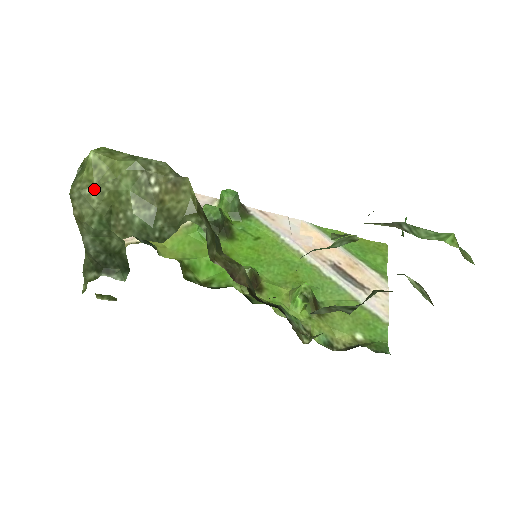
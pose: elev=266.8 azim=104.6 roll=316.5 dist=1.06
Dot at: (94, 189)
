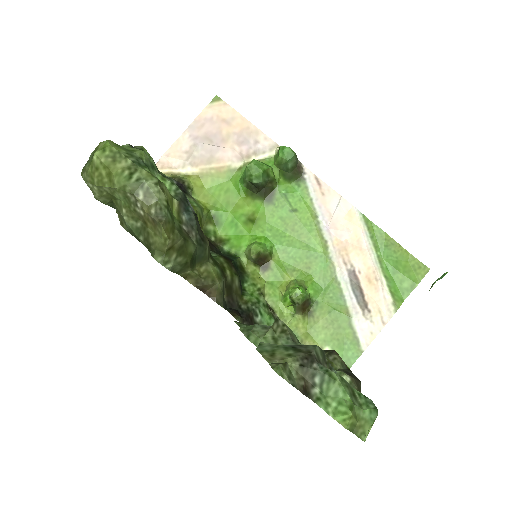
Dot at: (95, 187)
